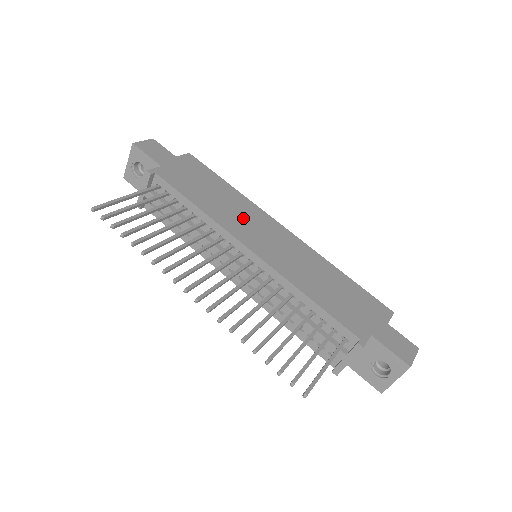
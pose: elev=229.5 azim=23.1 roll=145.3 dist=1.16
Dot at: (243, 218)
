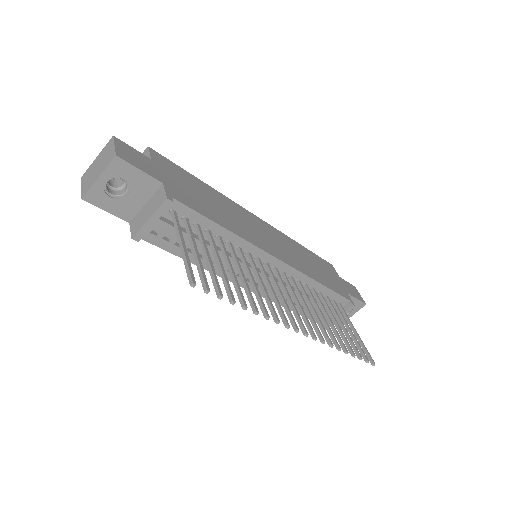
Dot at: (244, 223)
